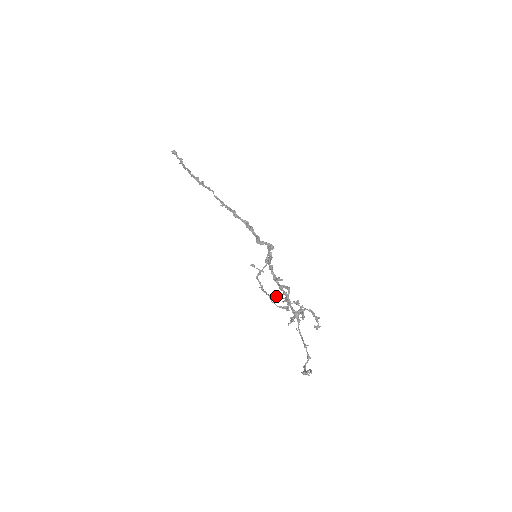
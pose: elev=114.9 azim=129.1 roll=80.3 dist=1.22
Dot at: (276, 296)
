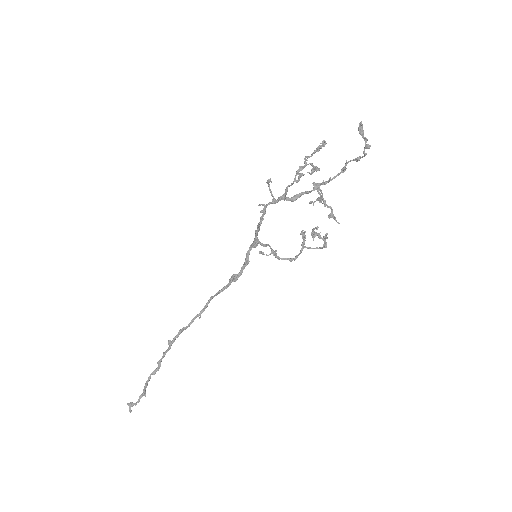
Dot at: (303, 234)
